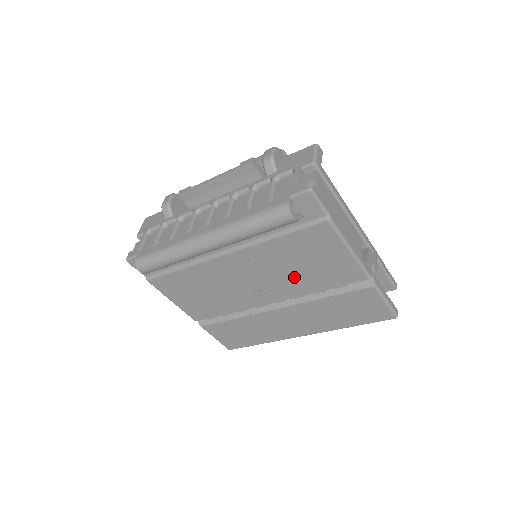
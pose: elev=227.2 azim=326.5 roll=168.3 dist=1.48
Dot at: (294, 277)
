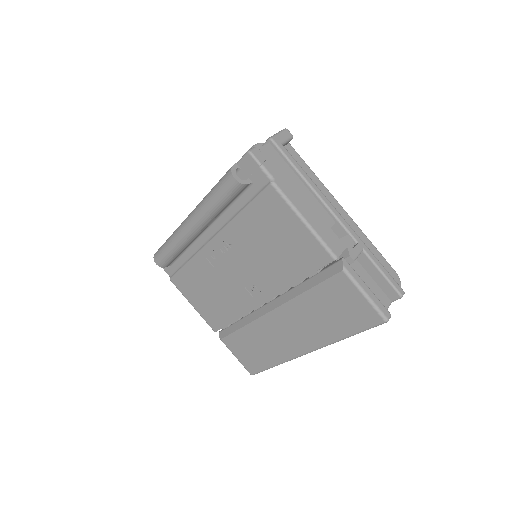
Dot at: (270, 264)
